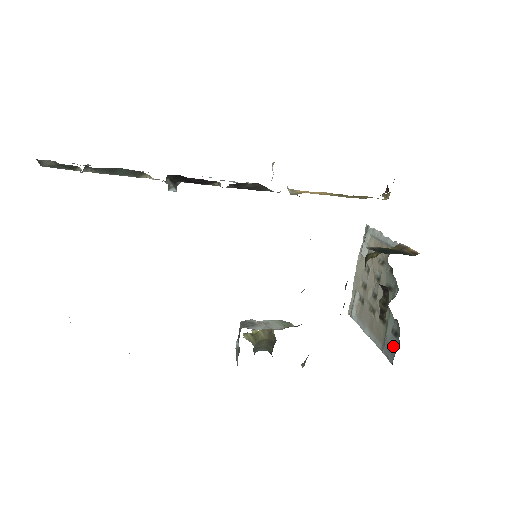
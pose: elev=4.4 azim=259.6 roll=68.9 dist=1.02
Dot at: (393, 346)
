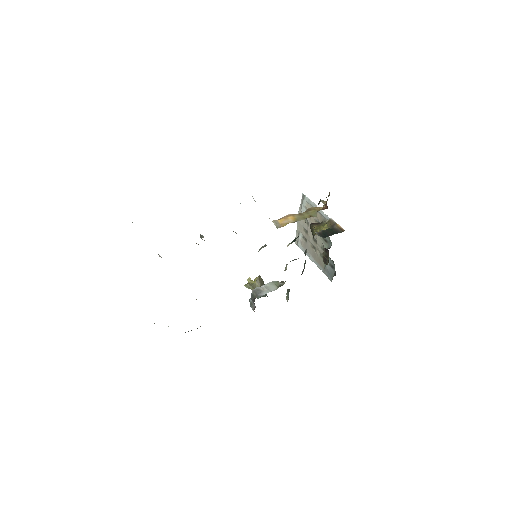
Dot at: (331, 273)
